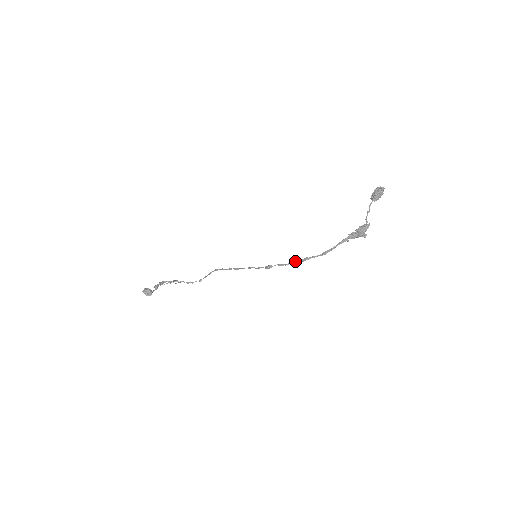
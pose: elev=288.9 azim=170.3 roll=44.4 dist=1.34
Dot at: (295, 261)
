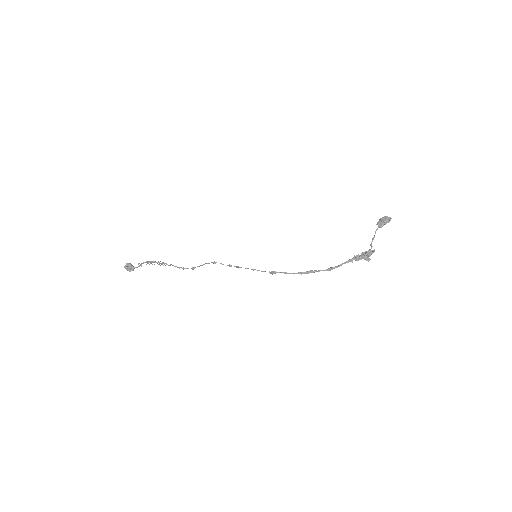
Dot at: (300, 272)
